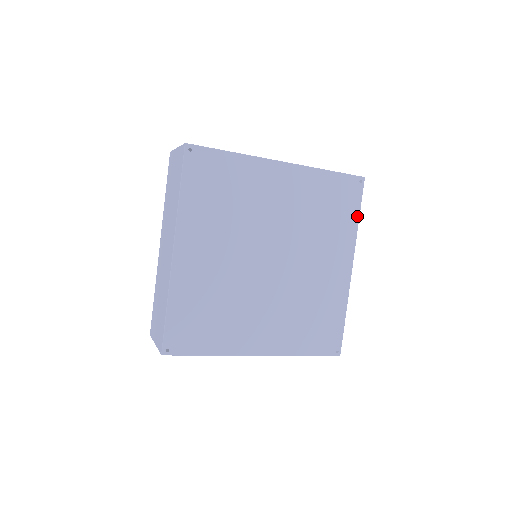
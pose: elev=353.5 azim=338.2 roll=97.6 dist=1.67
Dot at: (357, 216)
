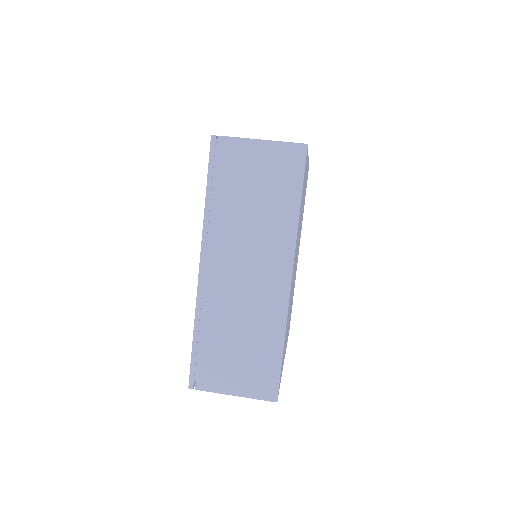
Dot at: occluded
